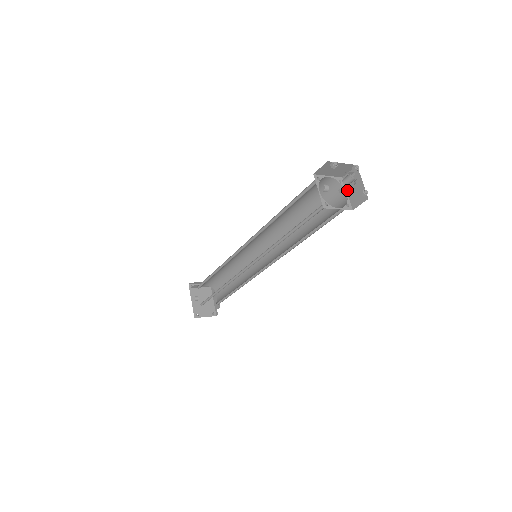
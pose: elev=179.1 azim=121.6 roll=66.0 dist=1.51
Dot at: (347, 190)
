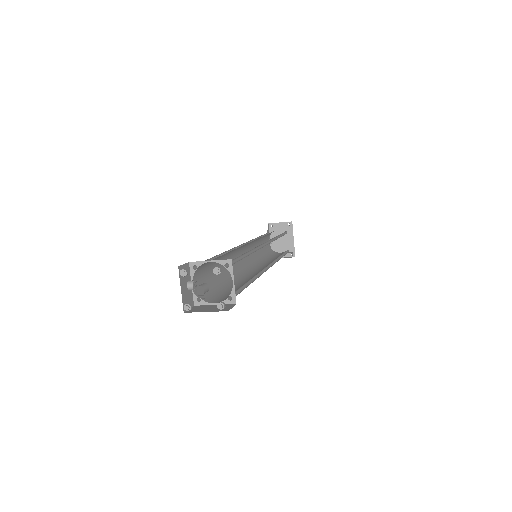
Dot at: (233, 278)
